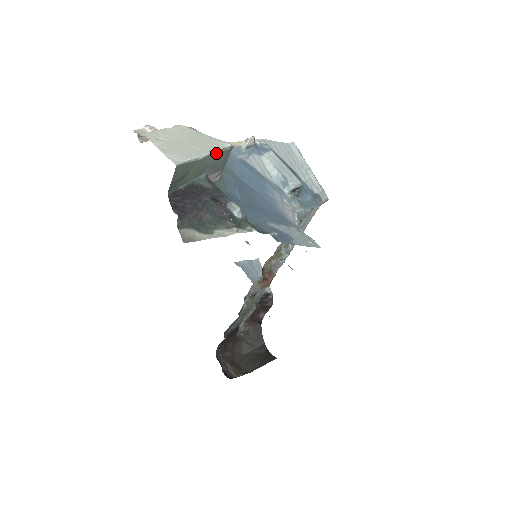
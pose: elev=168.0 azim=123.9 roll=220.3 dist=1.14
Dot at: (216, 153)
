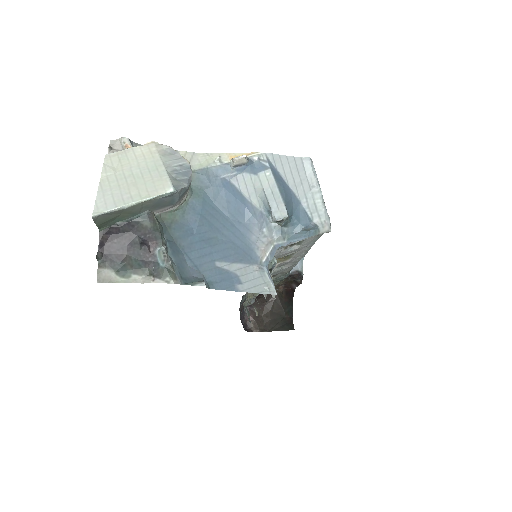
Dot at: (150, 200)
